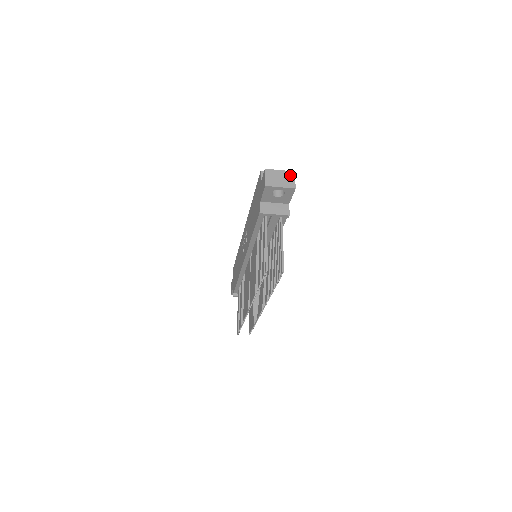
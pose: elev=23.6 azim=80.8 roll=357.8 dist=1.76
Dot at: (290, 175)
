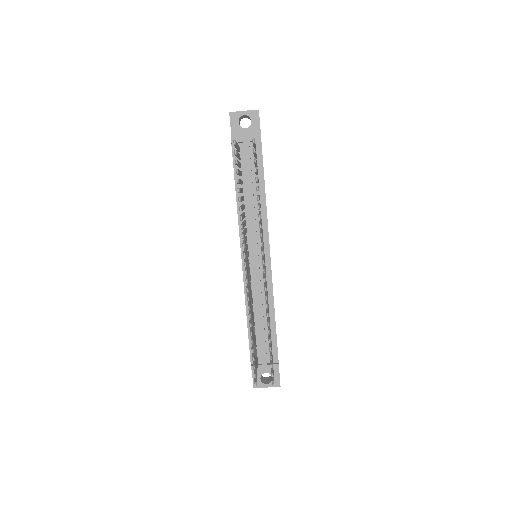
Dot at: occluded
